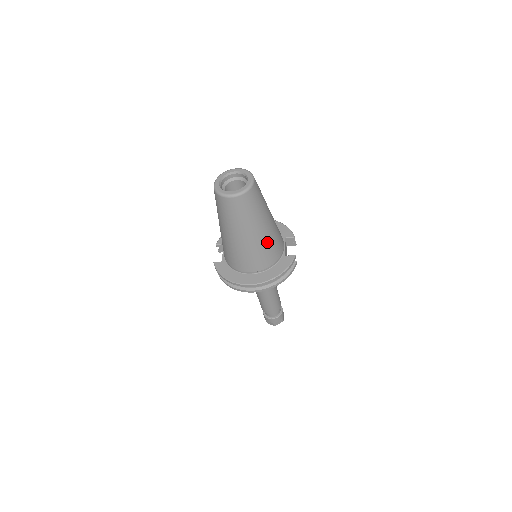
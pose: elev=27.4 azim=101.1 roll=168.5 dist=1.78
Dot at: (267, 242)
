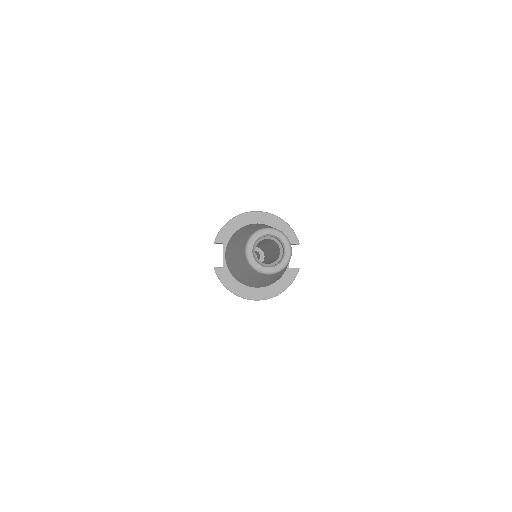
Dot at: (281, 275)
